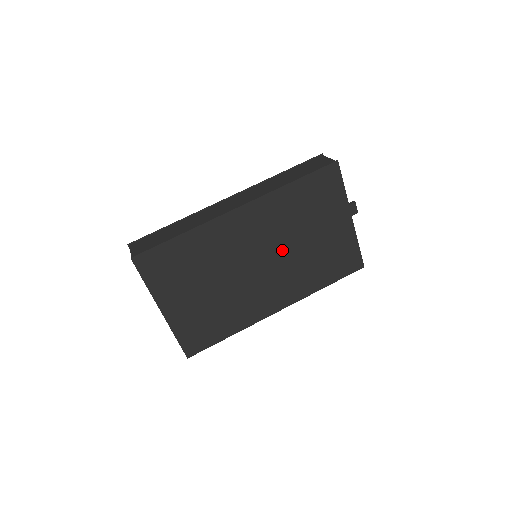
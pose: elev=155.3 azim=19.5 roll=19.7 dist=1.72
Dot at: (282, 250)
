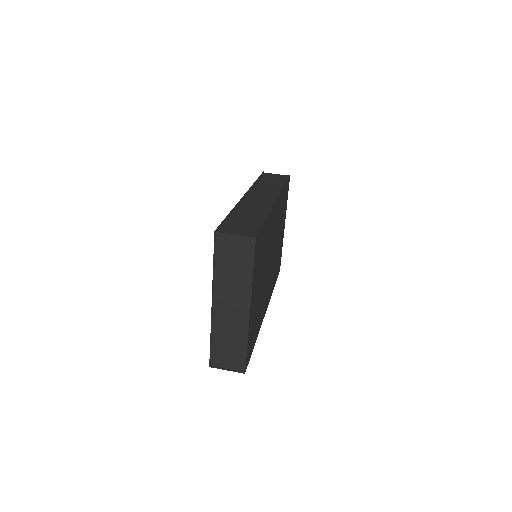
Dot at: (275, 248)
